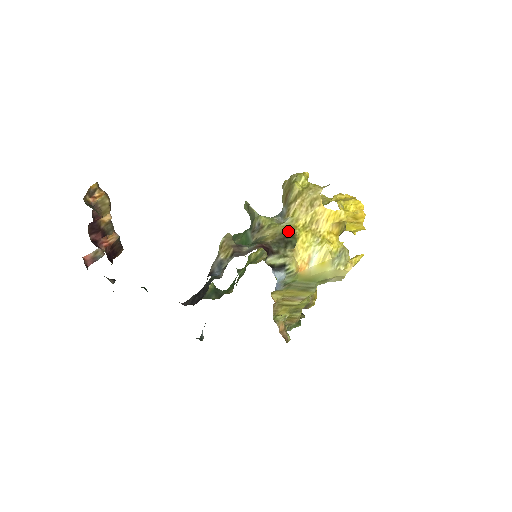
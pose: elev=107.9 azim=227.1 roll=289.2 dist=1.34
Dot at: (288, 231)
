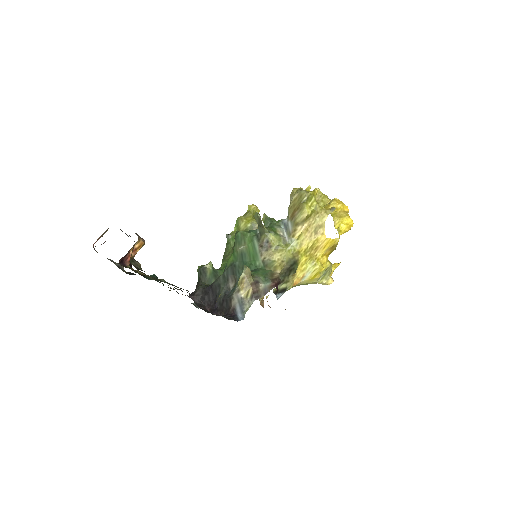
Dot at: (293, 258)
